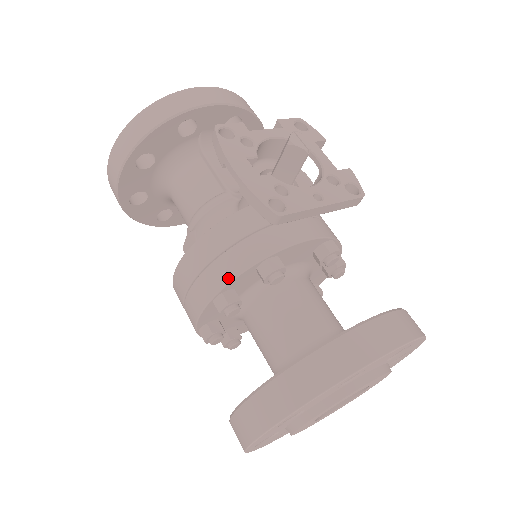
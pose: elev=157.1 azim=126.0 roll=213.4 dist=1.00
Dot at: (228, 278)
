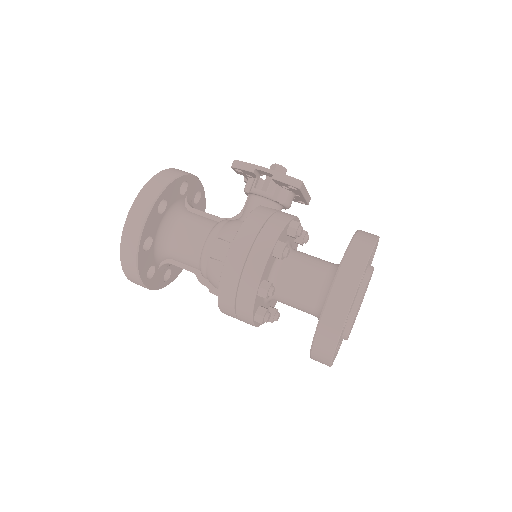
Dot at: (279, 230)
